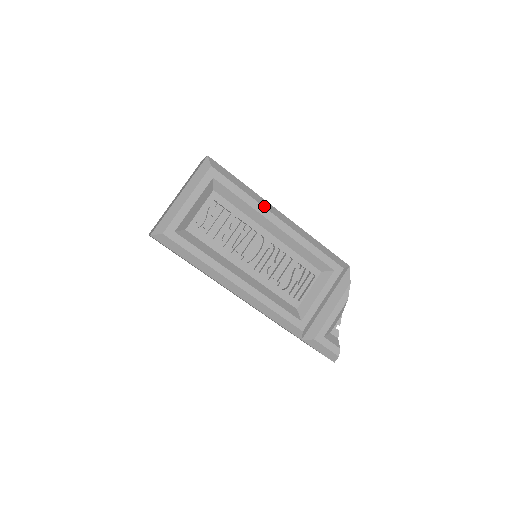
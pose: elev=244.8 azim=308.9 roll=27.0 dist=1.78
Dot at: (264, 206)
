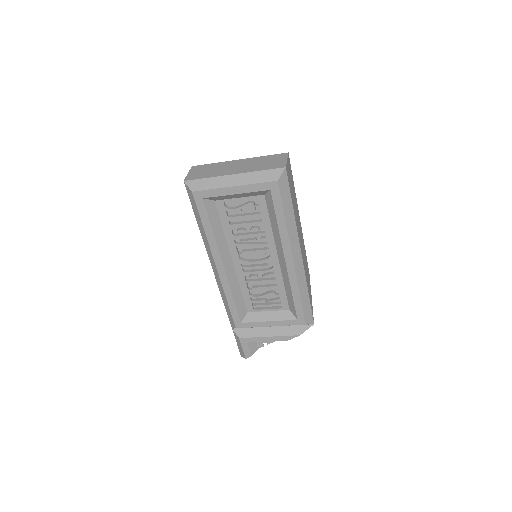
Dot at: (291, 241)
